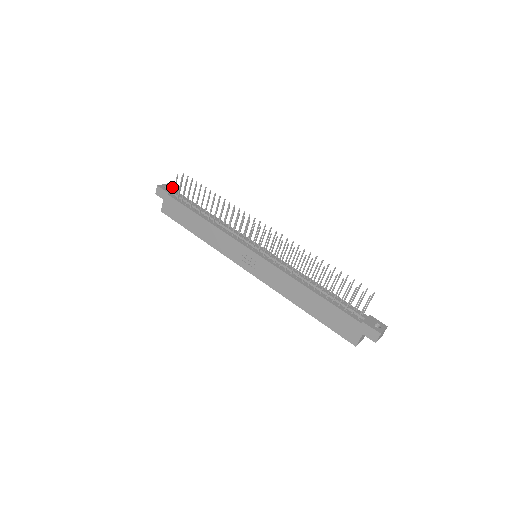
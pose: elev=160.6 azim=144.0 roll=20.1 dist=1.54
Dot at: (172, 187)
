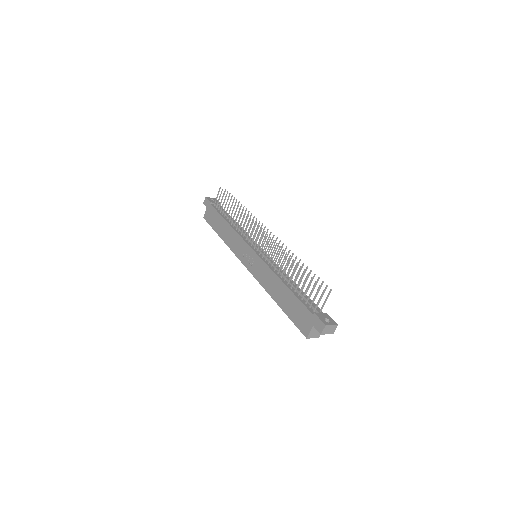
Dot at: (217, 201)
